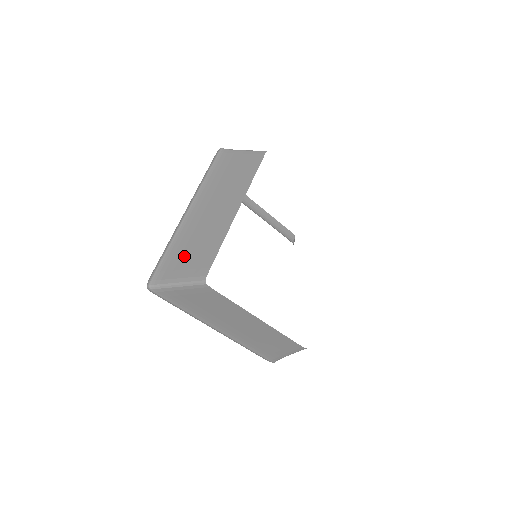
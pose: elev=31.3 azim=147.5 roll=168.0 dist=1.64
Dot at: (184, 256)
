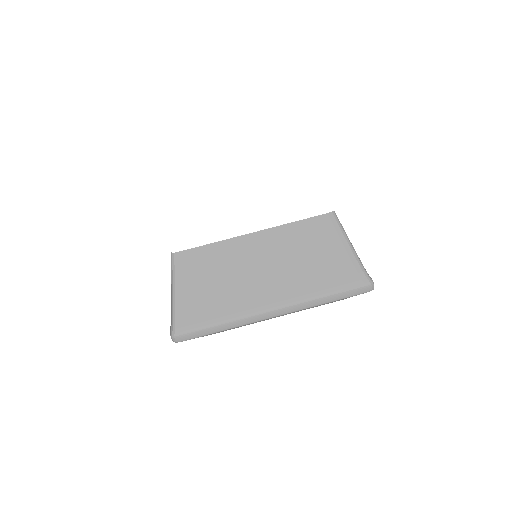
Dot at: occluded
